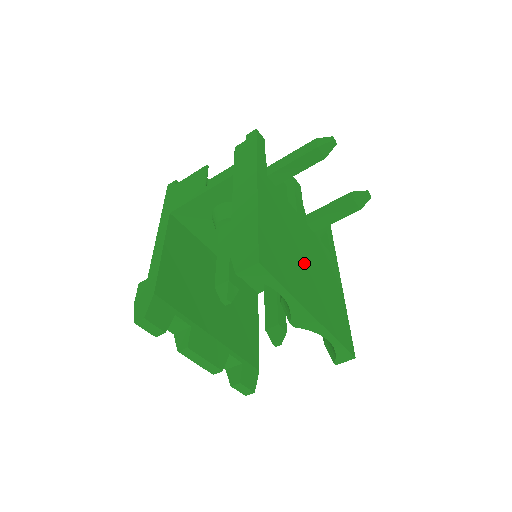
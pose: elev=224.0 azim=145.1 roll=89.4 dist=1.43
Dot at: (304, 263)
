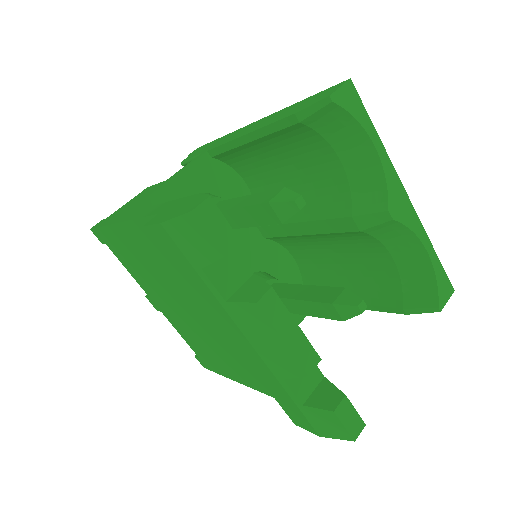
Dot at: occluded
